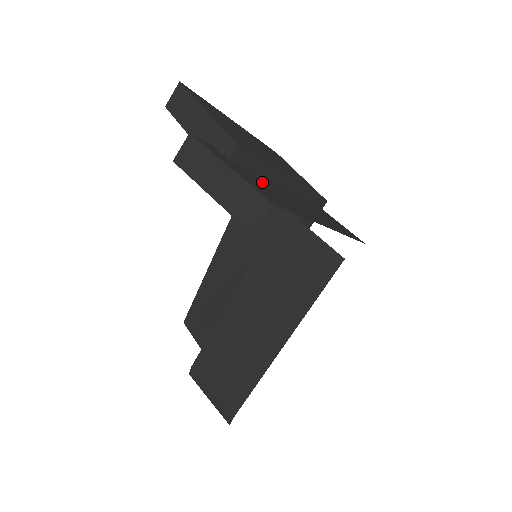
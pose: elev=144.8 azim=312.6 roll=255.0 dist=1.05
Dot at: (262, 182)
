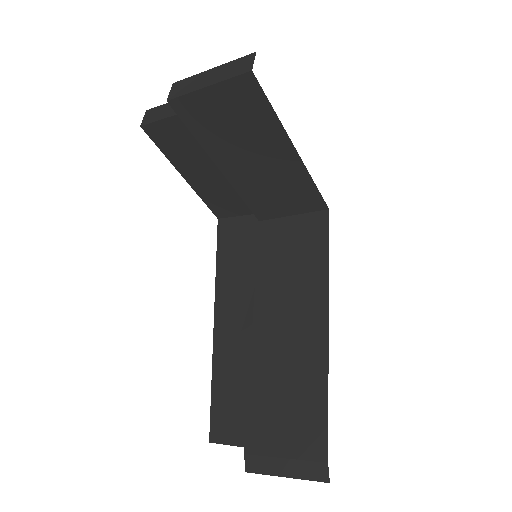
Dot at: occluded
